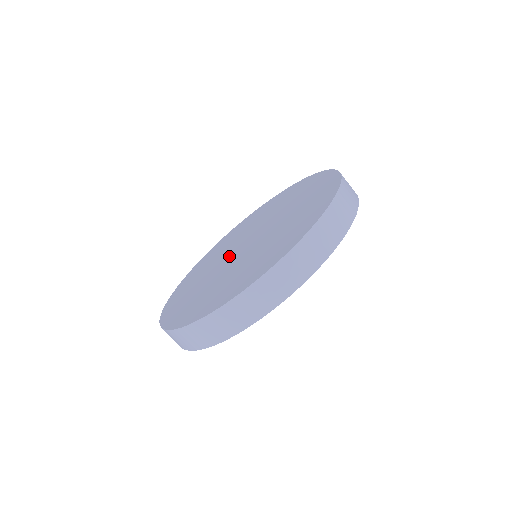
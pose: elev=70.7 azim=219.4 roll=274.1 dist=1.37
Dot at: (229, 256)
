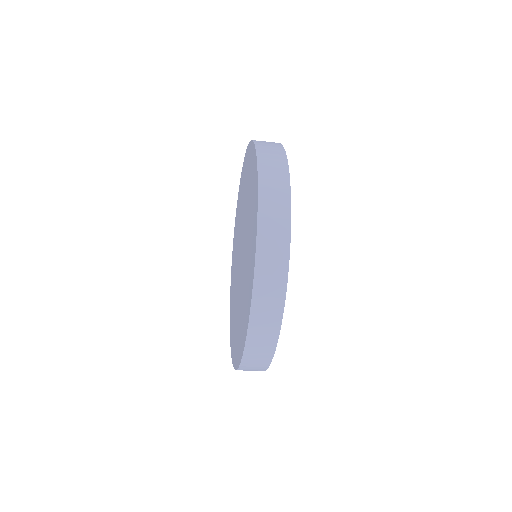
Dot at: (238, 255)
